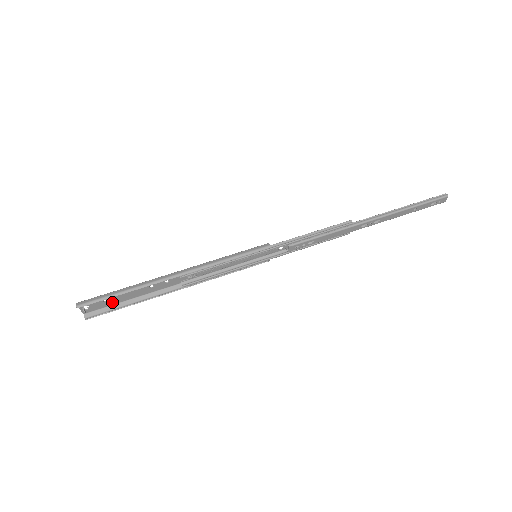
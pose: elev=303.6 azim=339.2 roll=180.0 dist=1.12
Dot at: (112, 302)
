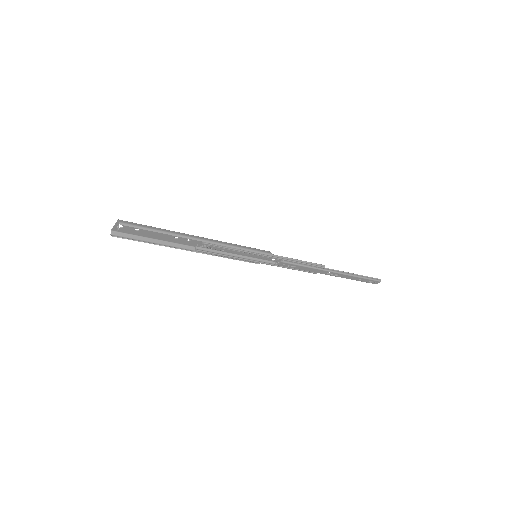
Dot at: (139, 233)
